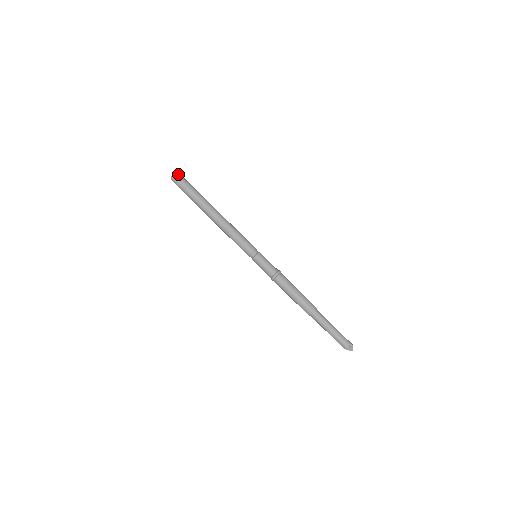
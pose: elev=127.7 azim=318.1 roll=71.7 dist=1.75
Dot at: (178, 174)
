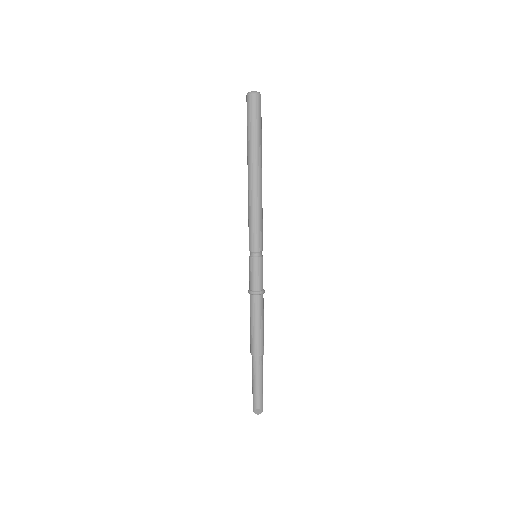
Dot at: (256, 96)
